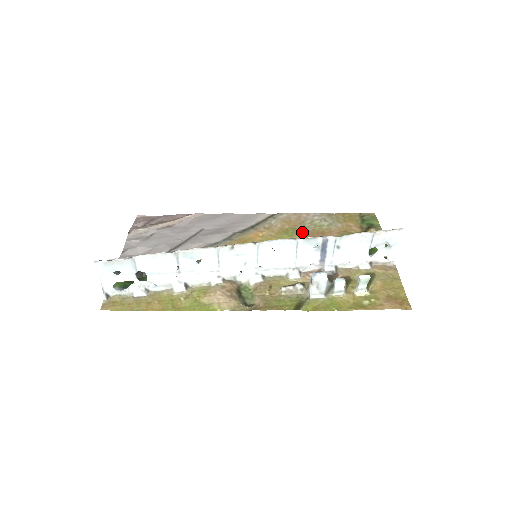
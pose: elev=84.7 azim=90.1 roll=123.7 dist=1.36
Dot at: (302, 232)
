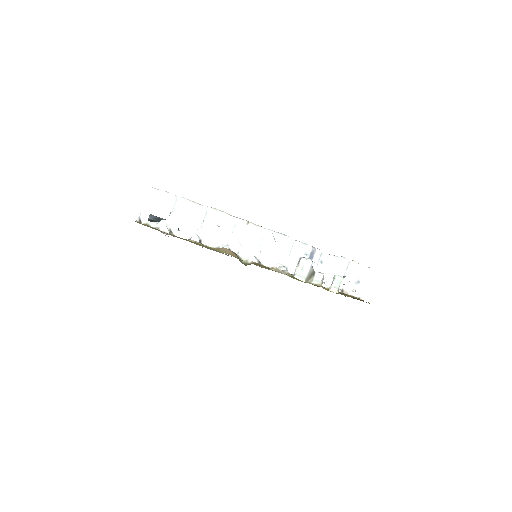
Dot at: occluded
